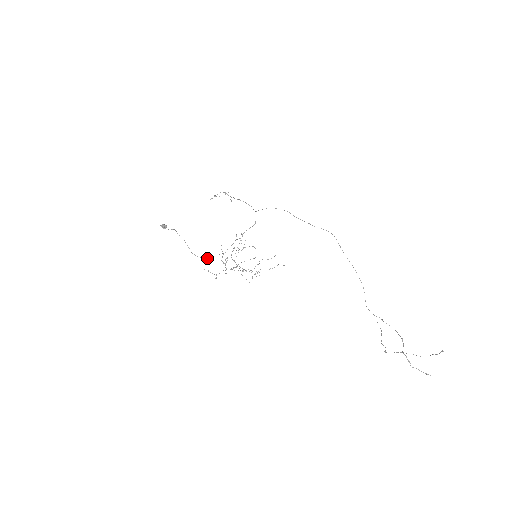
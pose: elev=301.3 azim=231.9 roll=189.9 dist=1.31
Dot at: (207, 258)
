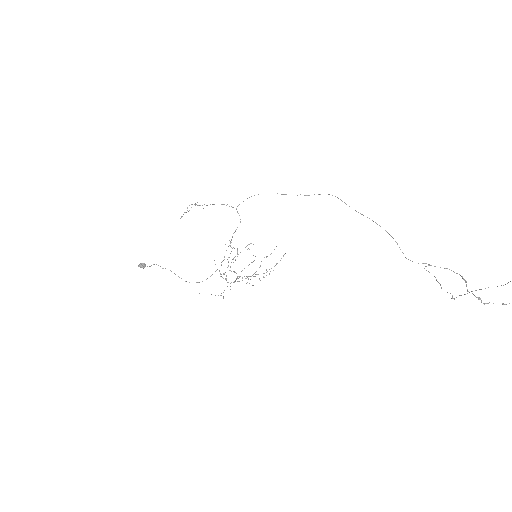
Dot at: occluded
